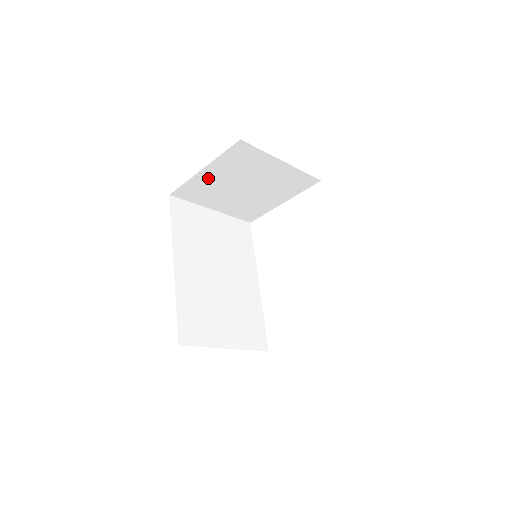
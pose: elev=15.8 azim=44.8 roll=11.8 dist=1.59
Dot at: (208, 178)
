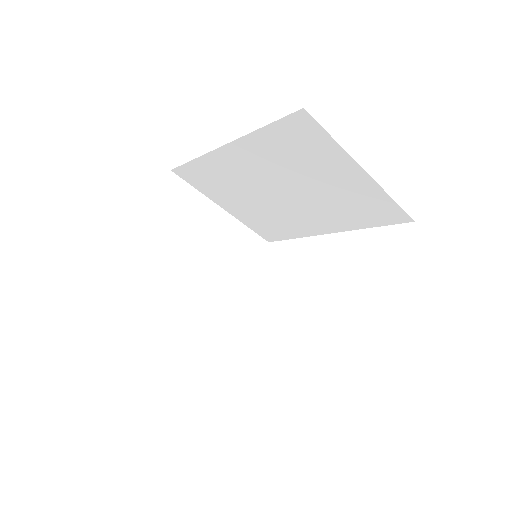
Dot at: (152, 245)
